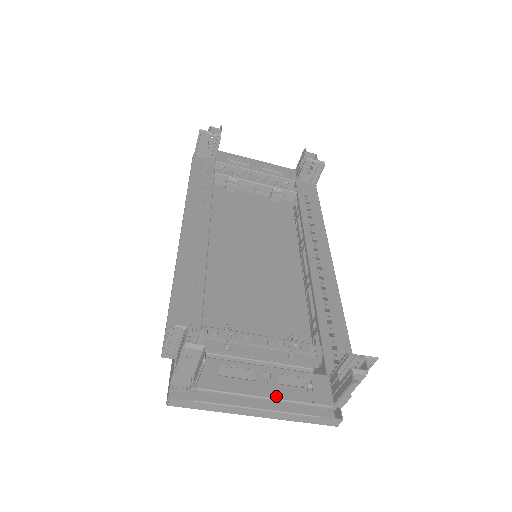
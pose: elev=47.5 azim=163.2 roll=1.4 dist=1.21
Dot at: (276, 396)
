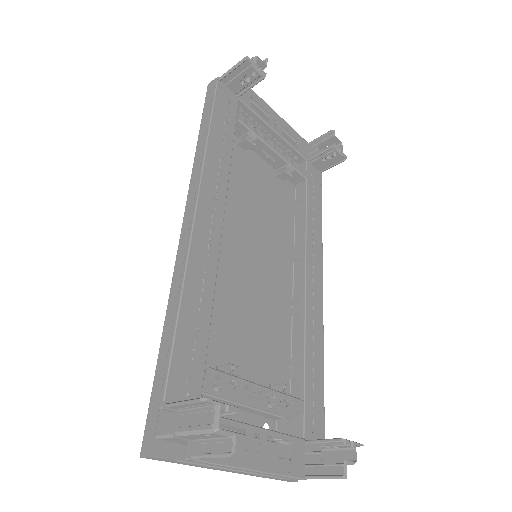
Dot at: (263, 468)
